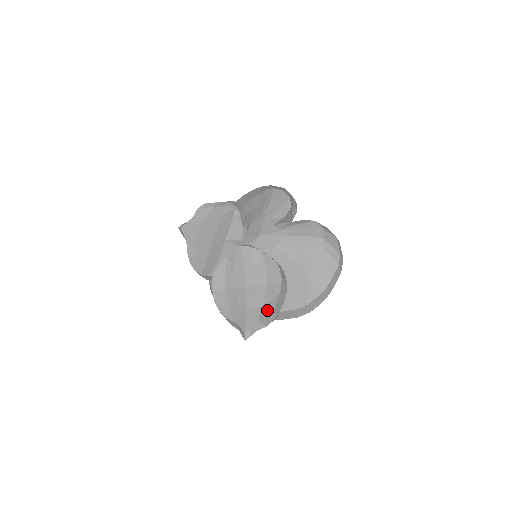
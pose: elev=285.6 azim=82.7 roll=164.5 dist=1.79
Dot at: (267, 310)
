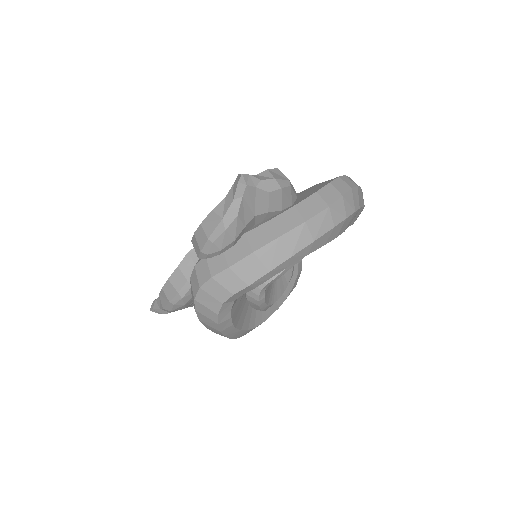
Dot at: occluded
